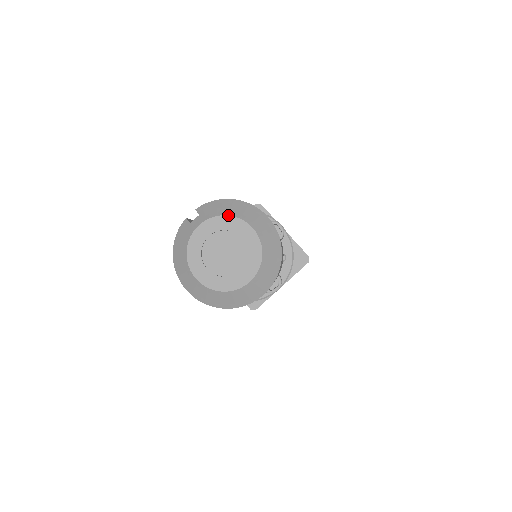
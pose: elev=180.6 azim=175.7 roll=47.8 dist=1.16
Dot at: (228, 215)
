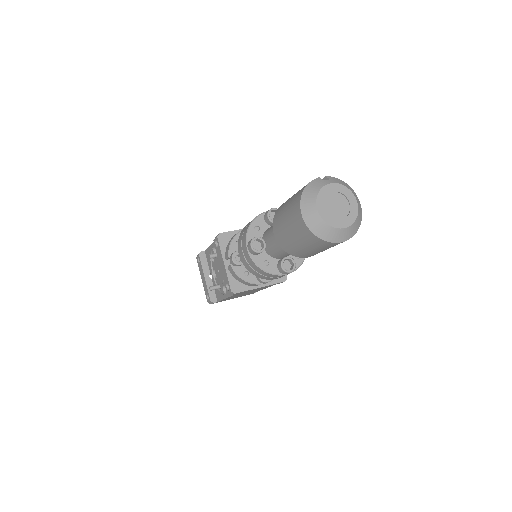
Dot at: (348, 188)
